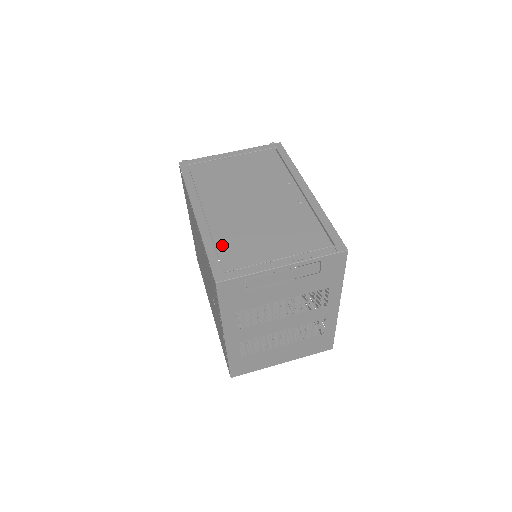
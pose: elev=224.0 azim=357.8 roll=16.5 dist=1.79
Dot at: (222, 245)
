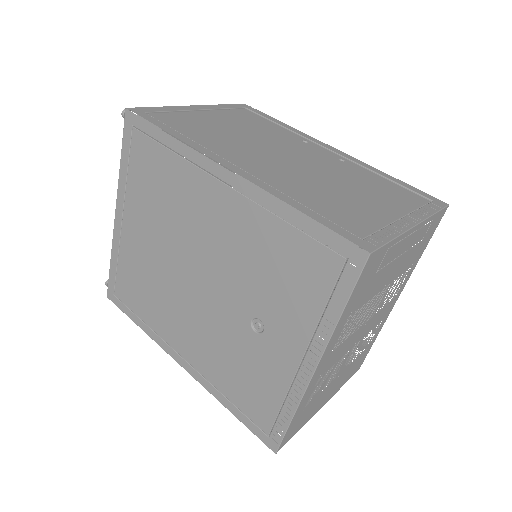
Dot at: (315, 206)
